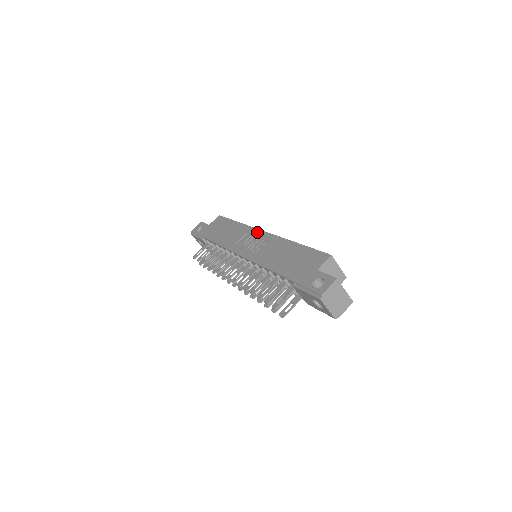
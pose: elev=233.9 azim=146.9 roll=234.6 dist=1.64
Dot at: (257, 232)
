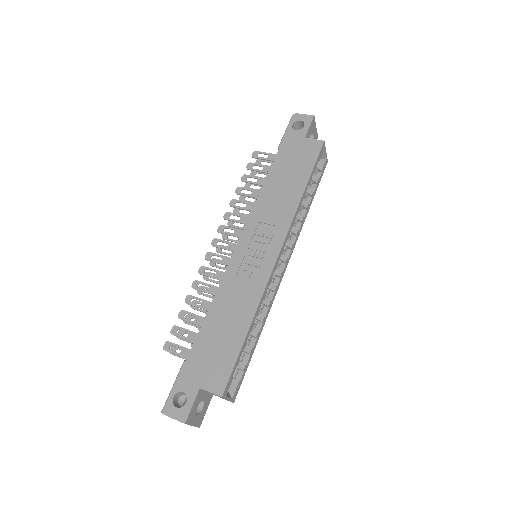
Dot at: (277, 245)
